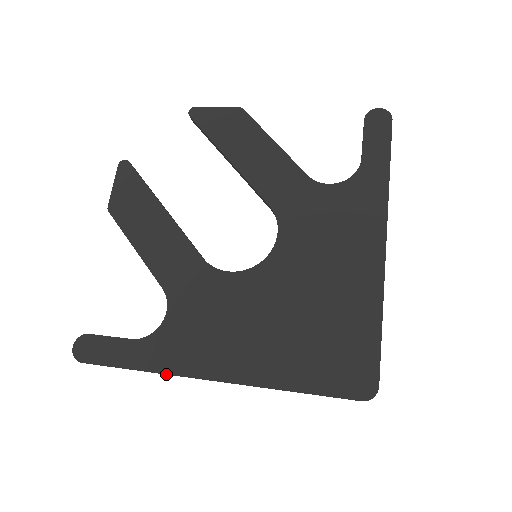
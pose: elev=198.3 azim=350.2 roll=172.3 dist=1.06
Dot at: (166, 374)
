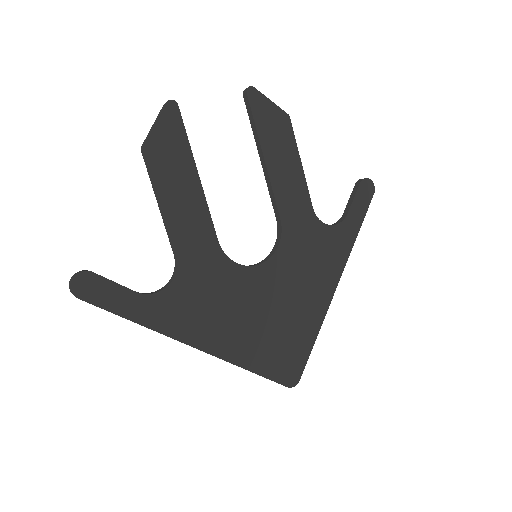
Dot at: (160, 333)
